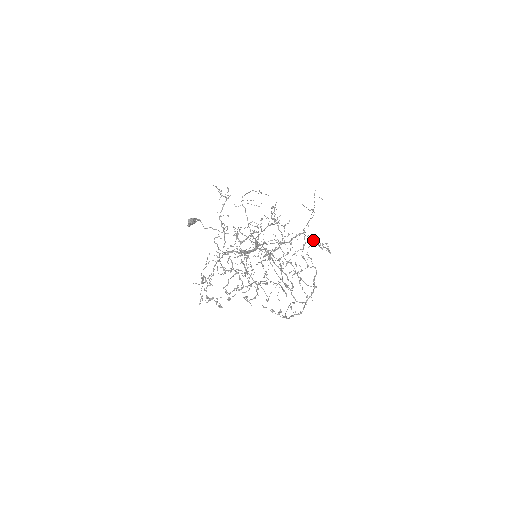
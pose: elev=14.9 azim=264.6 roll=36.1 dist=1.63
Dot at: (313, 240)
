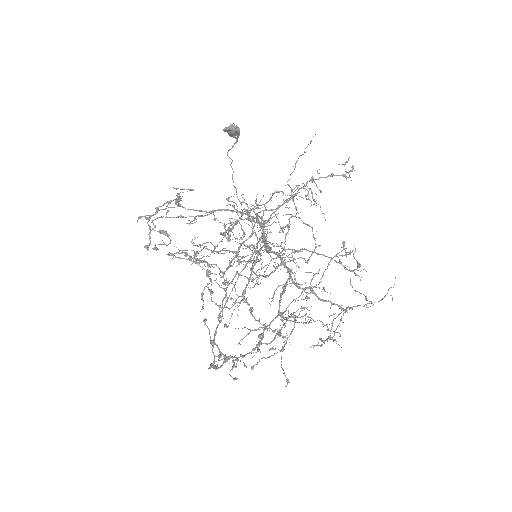
Dot at: occluded
